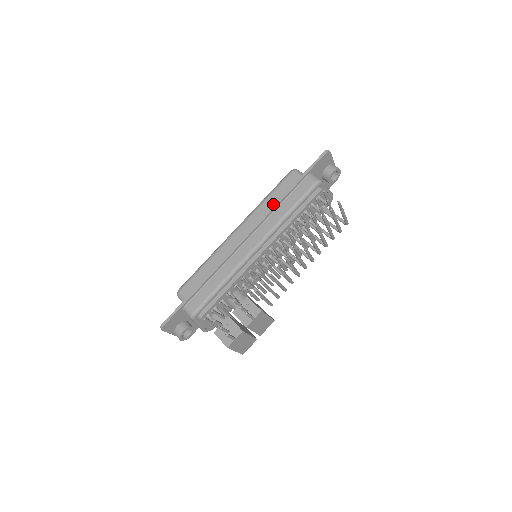
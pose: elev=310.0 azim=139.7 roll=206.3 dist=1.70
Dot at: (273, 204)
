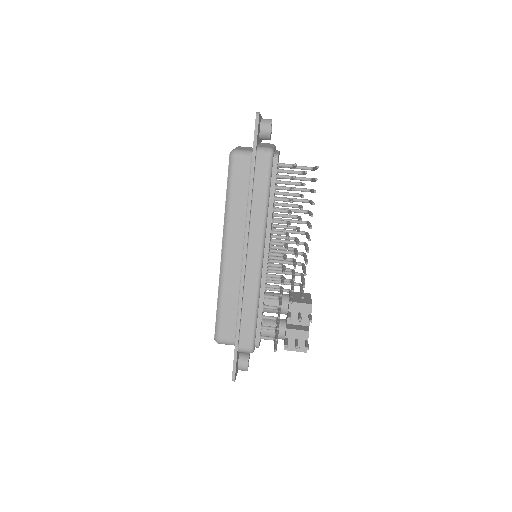
Dot at: (241, 202)
